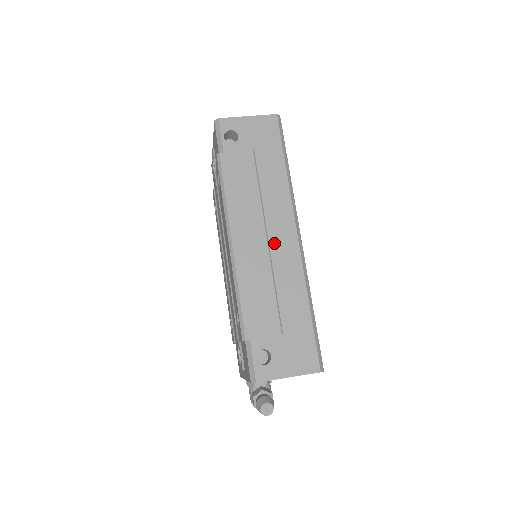
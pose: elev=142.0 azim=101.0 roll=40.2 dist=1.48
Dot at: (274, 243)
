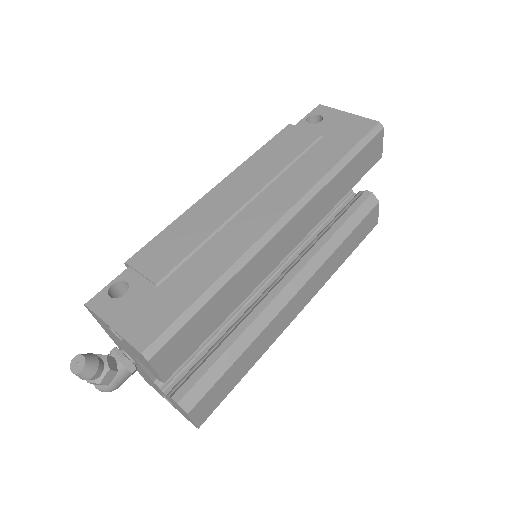
Dot at: (251, 209)
